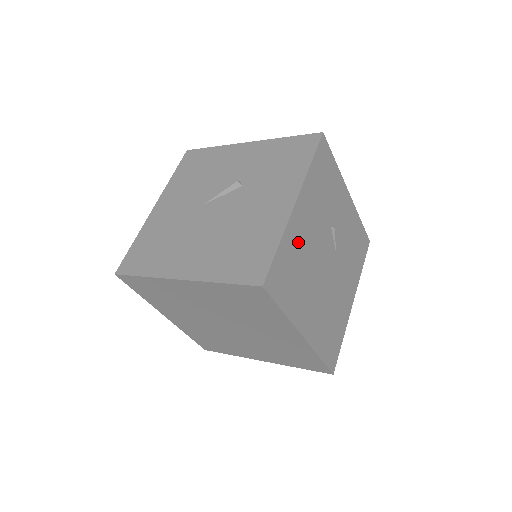
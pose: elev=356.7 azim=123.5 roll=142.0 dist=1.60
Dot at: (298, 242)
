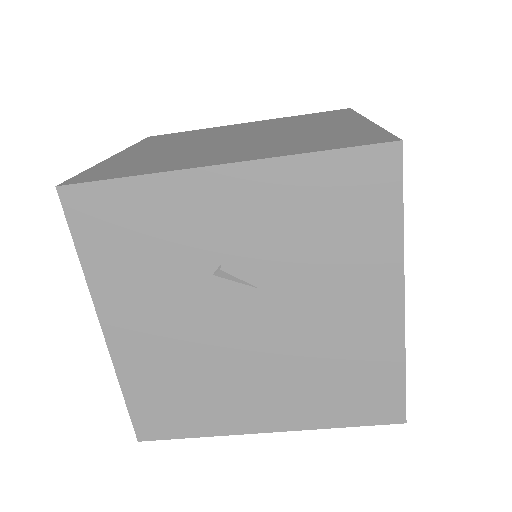
Dot at: (153, 362)
